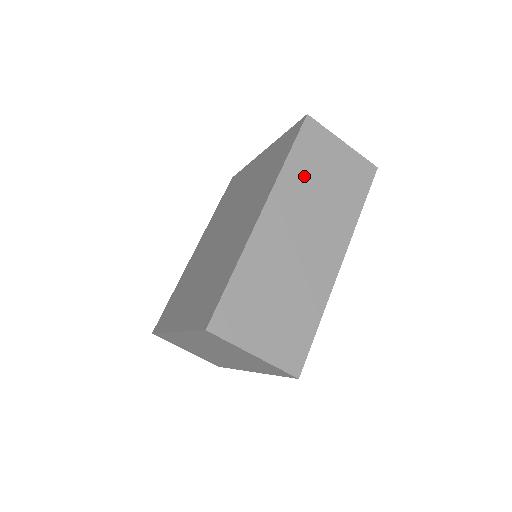
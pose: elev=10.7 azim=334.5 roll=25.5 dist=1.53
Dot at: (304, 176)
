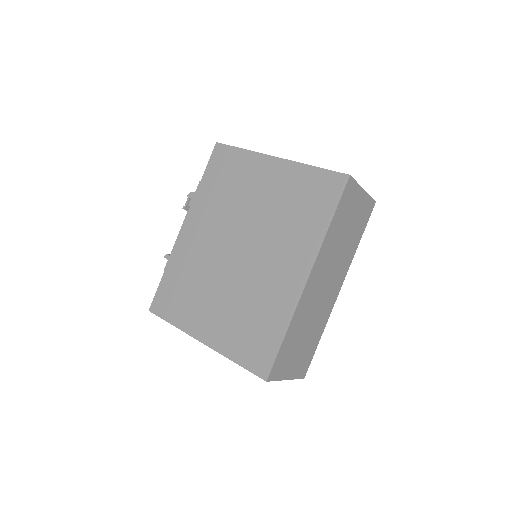
Dot at: (336, 234)
